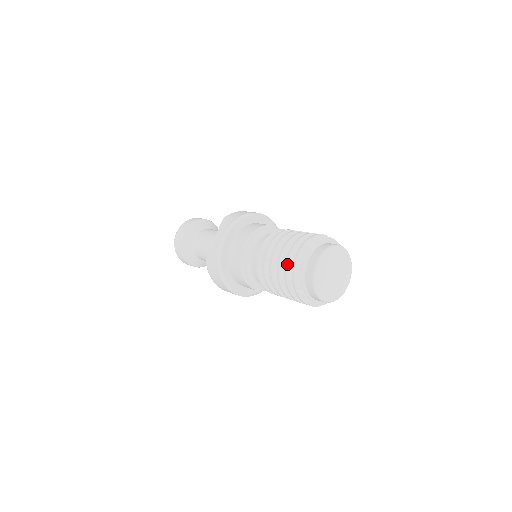
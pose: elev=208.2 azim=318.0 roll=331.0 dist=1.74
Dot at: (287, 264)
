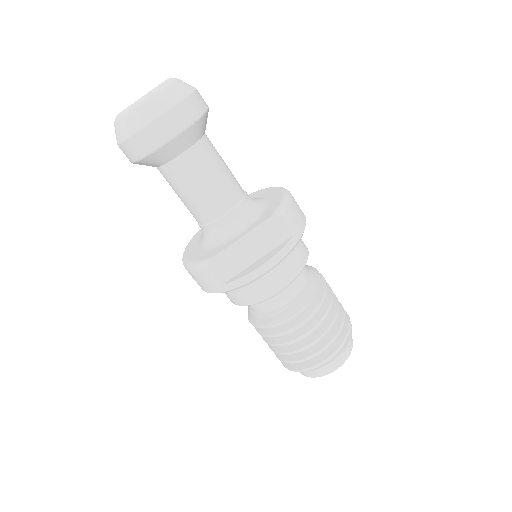
Dot at: occluded
